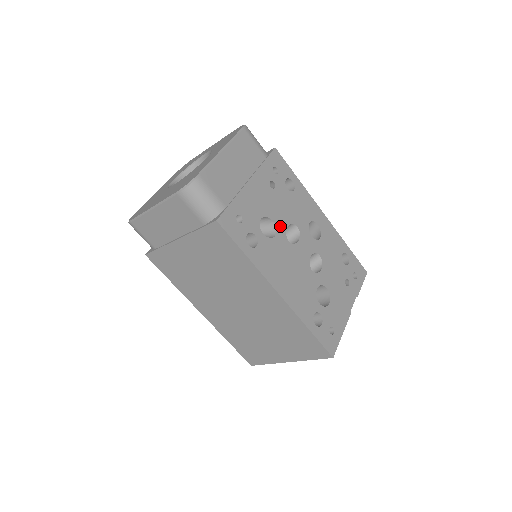
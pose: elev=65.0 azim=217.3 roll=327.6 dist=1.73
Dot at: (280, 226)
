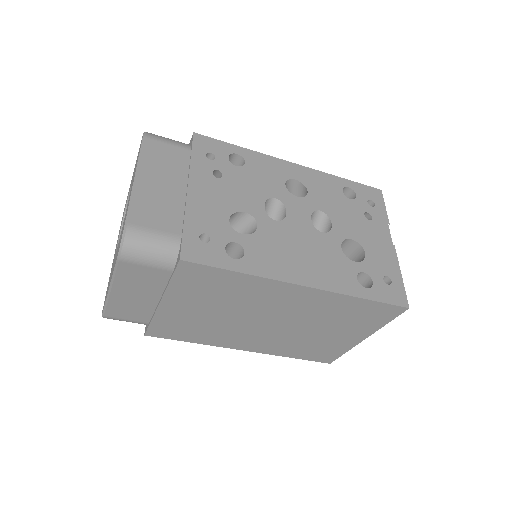
Dot at: (256, 212)
